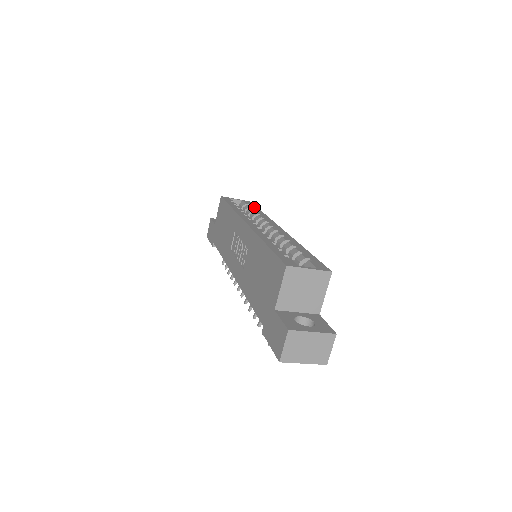
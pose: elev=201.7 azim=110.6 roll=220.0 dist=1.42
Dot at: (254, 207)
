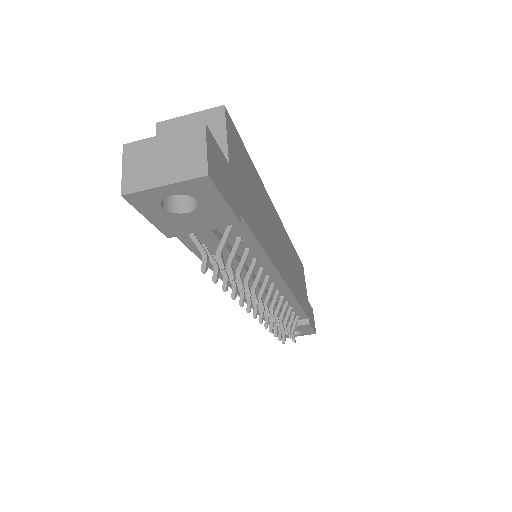
Dot at: occluded
